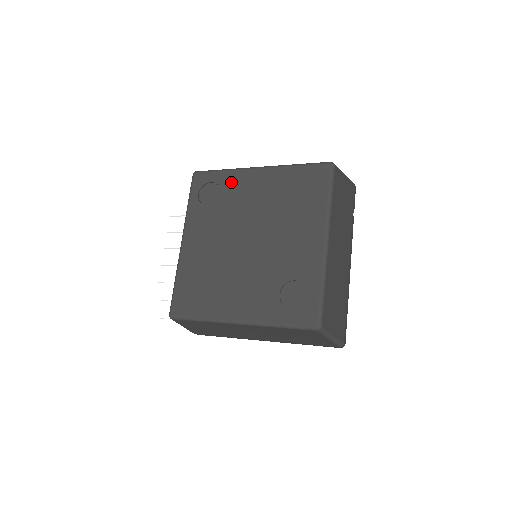
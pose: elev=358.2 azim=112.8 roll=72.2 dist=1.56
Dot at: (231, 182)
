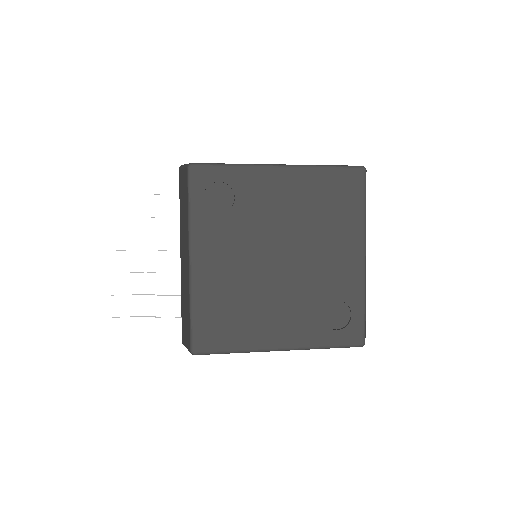
Dot at: (248, 184)
